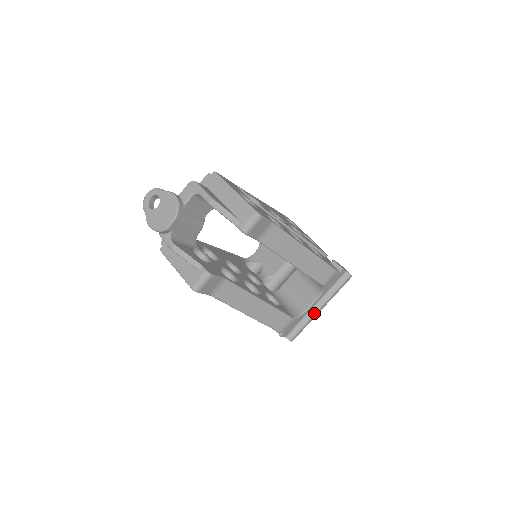
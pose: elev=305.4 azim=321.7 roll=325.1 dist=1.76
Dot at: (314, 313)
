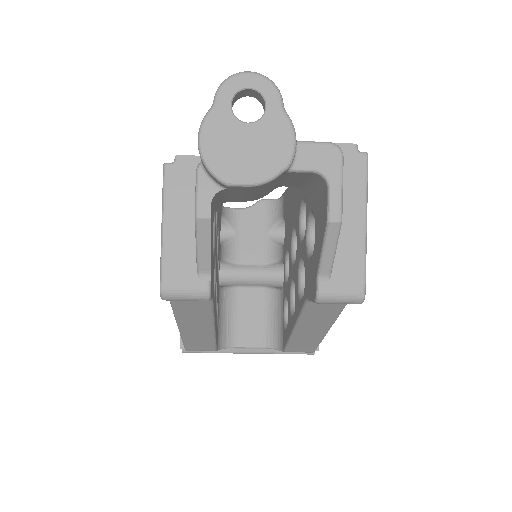
Dot at: (238, 352)
